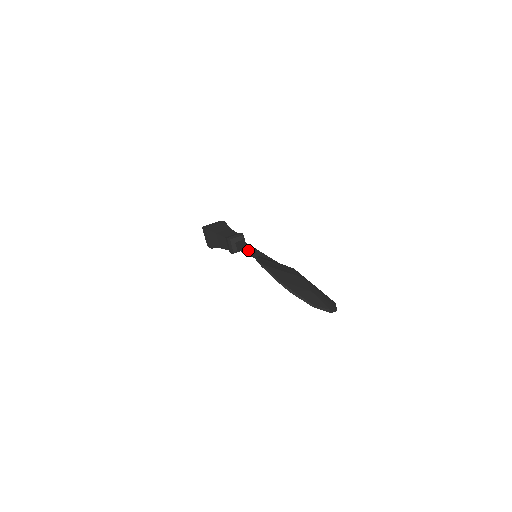
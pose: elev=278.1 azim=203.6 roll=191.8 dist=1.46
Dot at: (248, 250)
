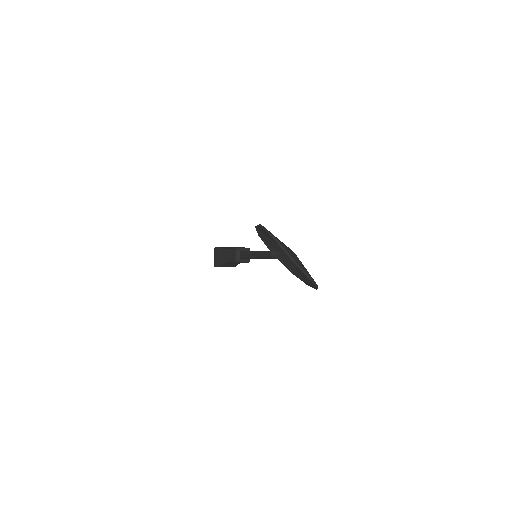
Dot at: (250, 251)
